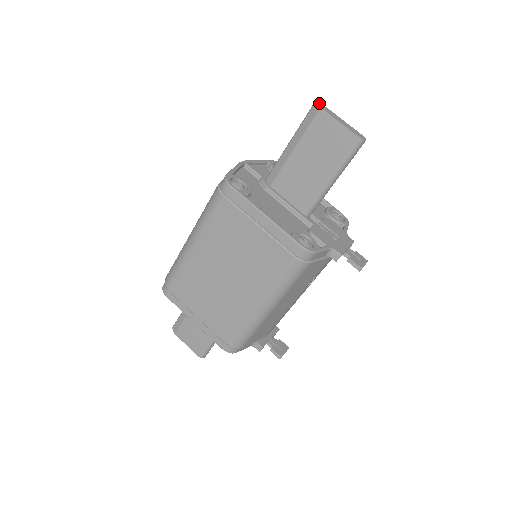
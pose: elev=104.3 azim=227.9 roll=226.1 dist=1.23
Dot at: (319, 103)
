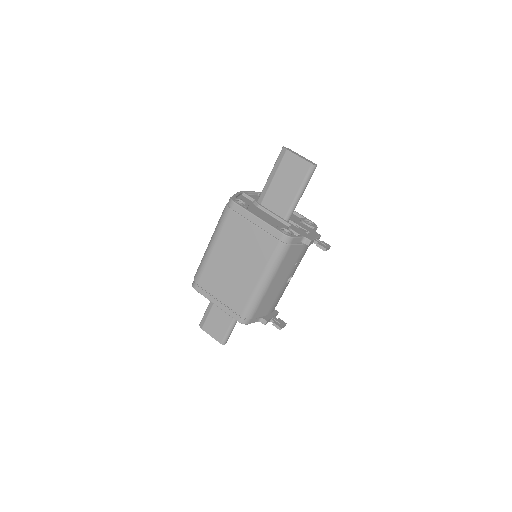
Dot at: occluded
